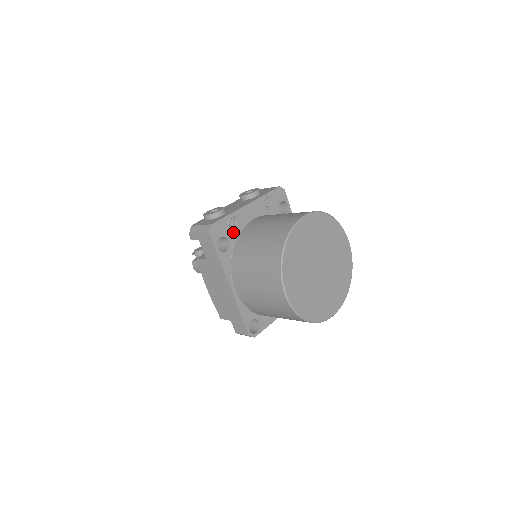
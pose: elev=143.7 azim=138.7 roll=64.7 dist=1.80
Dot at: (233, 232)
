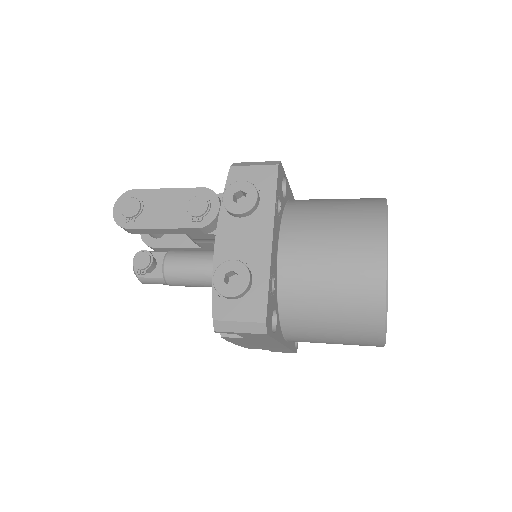
Dot at: (274, 293)
